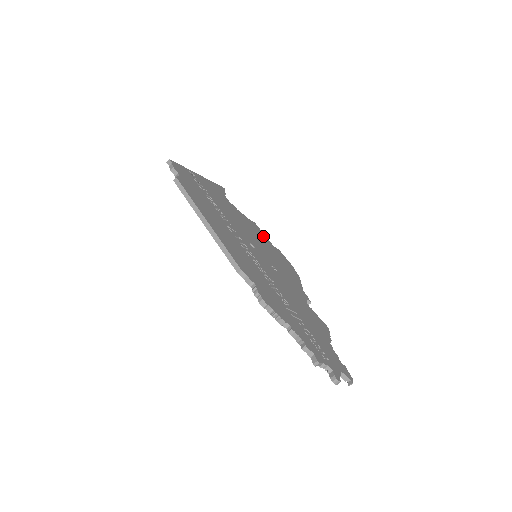
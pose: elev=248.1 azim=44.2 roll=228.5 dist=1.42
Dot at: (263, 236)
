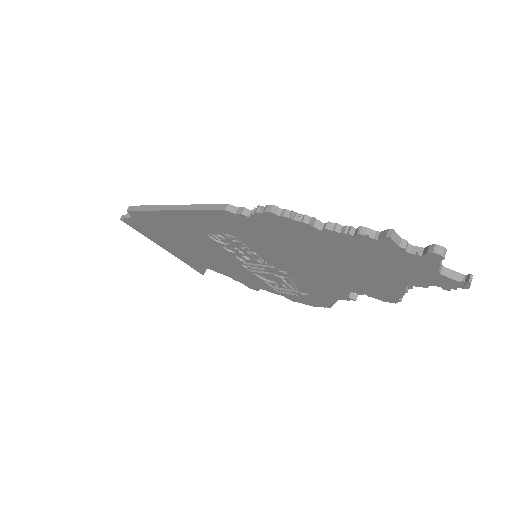
Dot at: occluded
